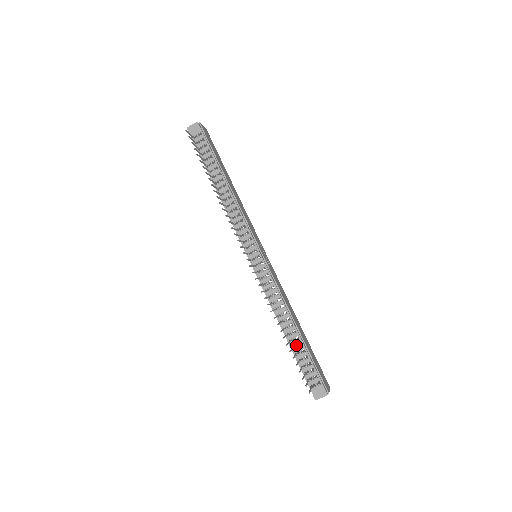
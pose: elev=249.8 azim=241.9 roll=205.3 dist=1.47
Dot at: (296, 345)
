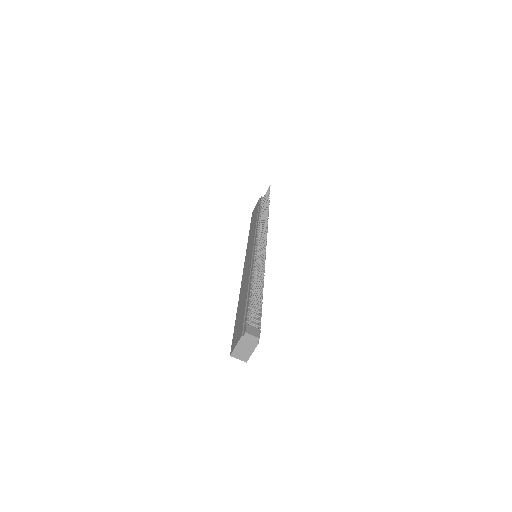
Dot at: occluded
